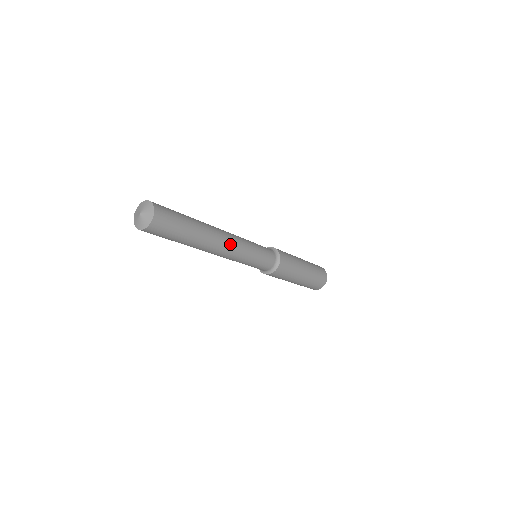
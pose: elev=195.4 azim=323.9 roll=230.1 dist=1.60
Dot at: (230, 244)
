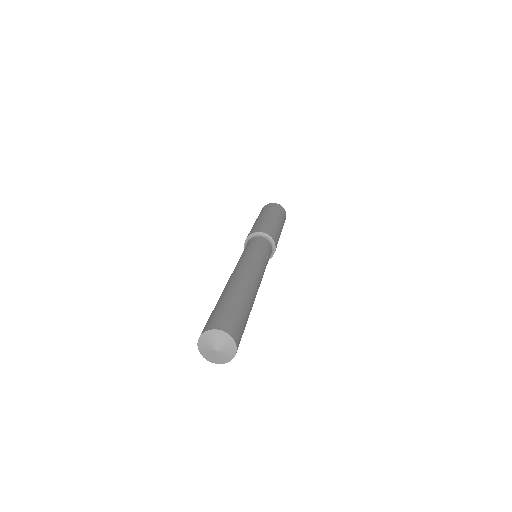
Dot at: (256, 275)
